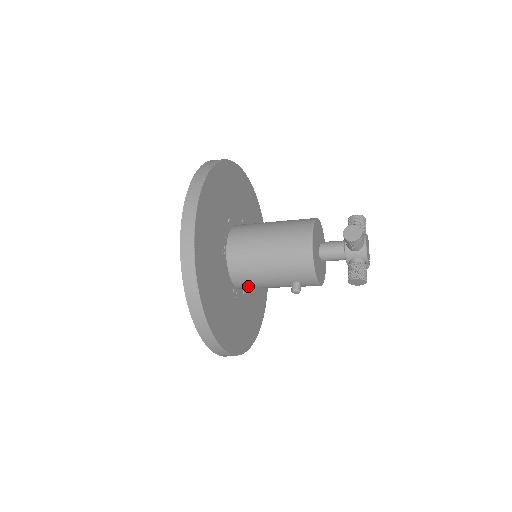
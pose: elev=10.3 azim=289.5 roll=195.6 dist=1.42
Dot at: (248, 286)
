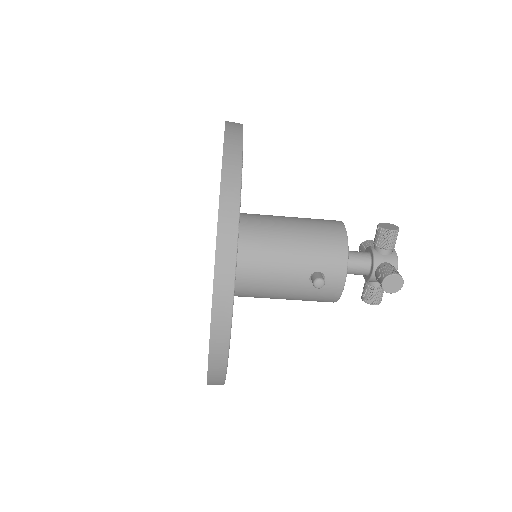
Dot at: (251, 274)
